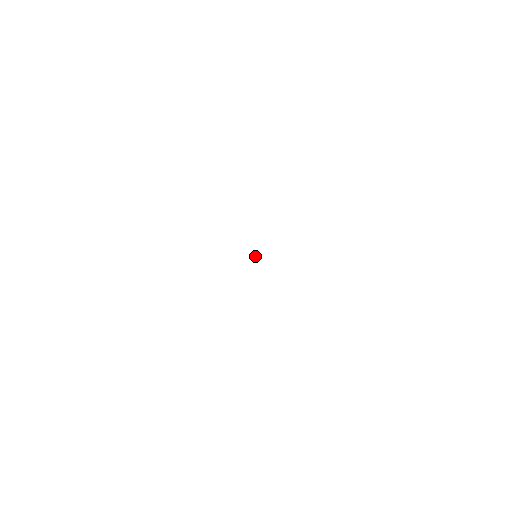
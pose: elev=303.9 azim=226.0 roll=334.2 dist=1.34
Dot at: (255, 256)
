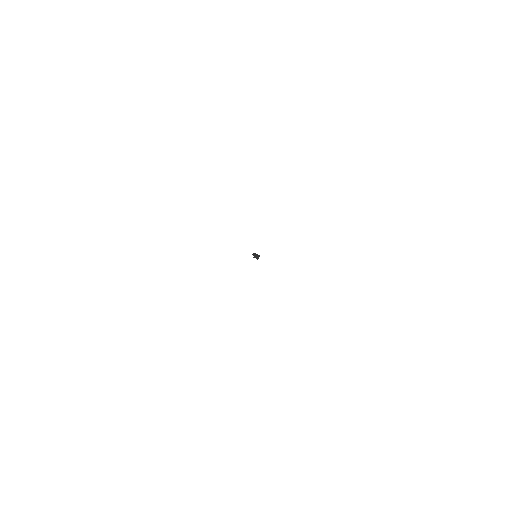
Dot at: (255, 256)
